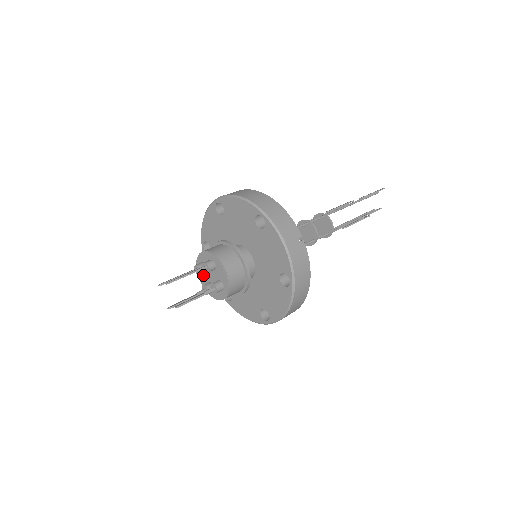
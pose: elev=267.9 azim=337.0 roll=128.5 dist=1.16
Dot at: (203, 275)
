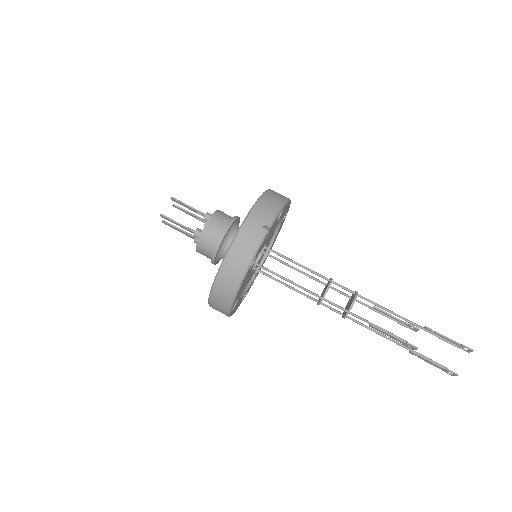
Dot at: occluded
